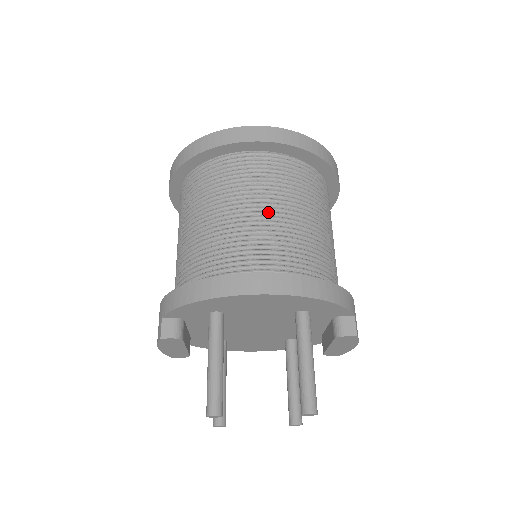
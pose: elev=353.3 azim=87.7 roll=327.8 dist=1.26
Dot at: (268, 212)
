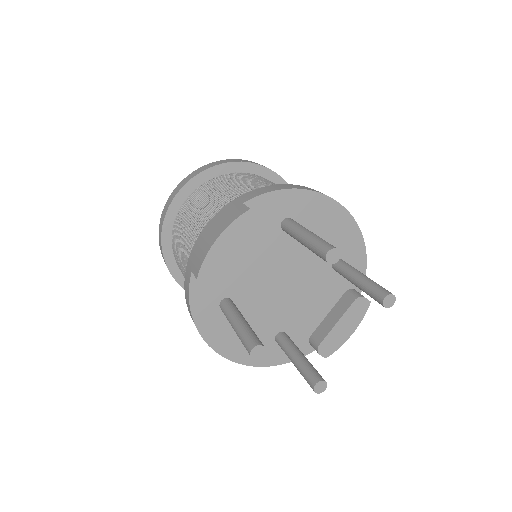
Dot at: occluded
